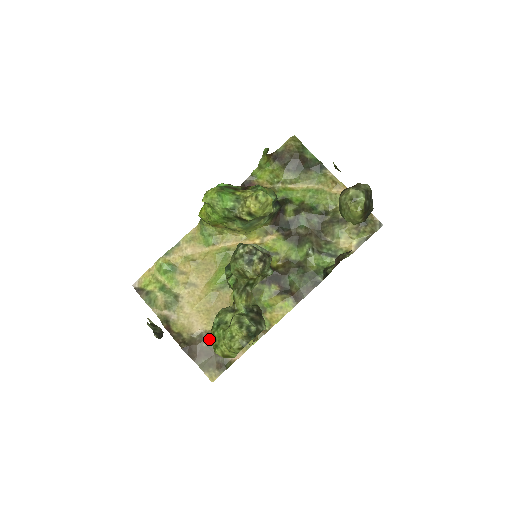
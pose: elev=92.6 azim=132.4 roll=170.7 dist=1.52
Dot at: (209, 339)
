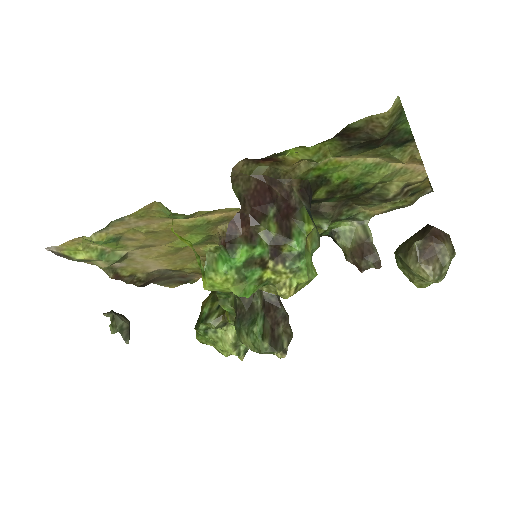
Dot at: (170, 272)
